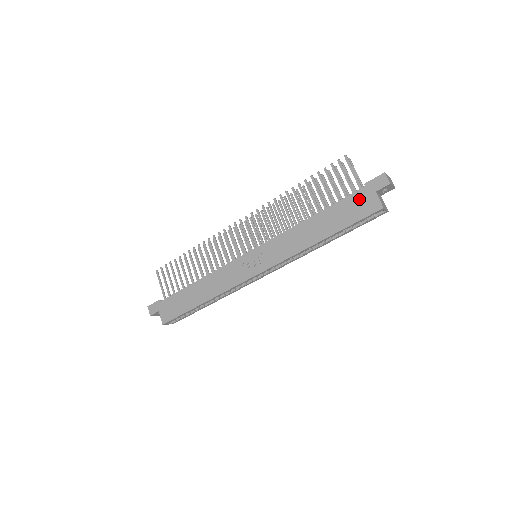
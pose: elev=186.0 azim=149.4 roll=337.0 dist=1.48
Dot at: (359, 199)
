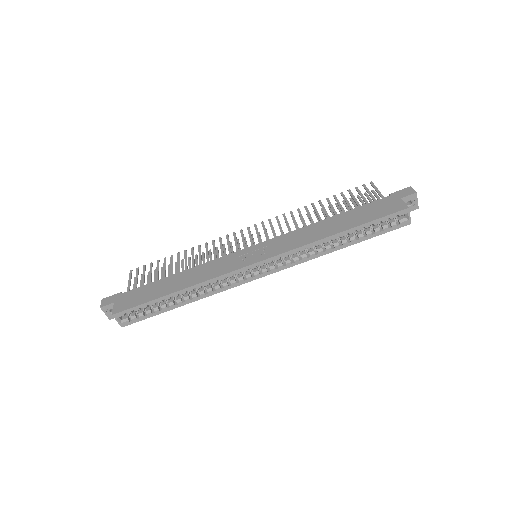
Dot at: (383, 203)
